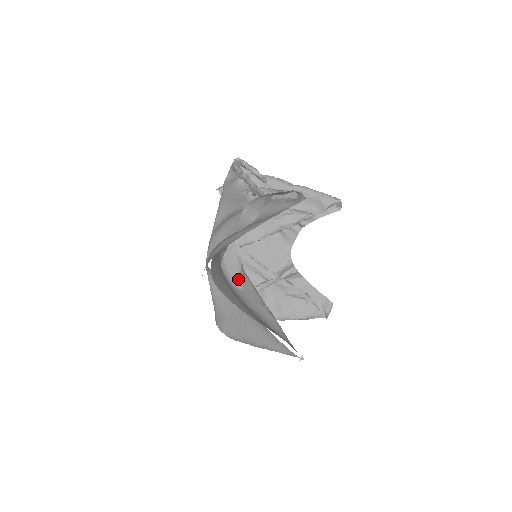
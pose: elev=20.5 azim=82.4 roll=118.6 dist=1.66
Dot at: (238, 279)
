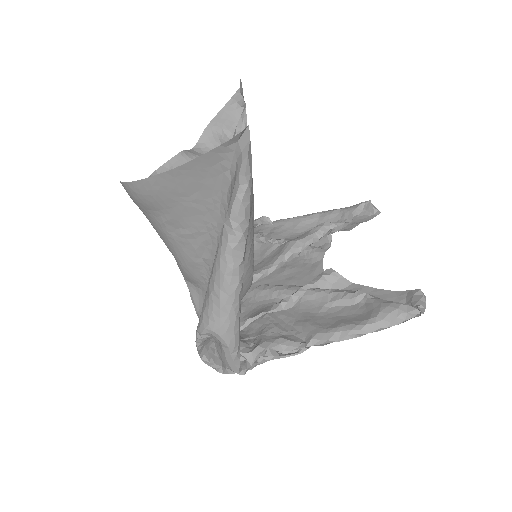
Dot at: occluded
